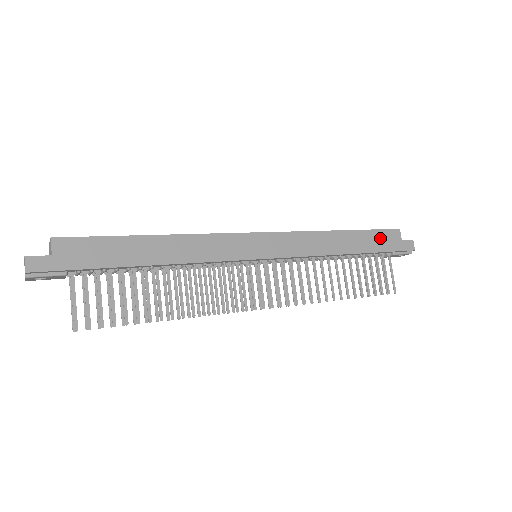
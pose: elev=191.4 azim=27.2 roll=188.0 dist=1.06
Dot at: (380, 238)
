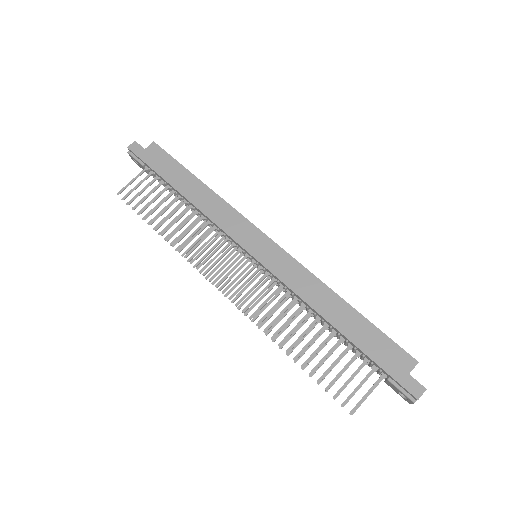
Dot at: (382, 345)
